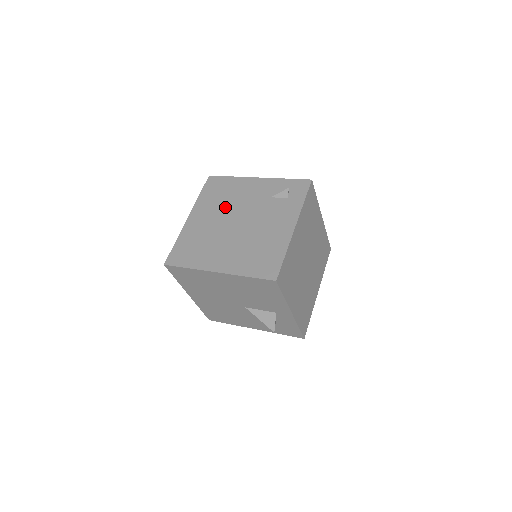
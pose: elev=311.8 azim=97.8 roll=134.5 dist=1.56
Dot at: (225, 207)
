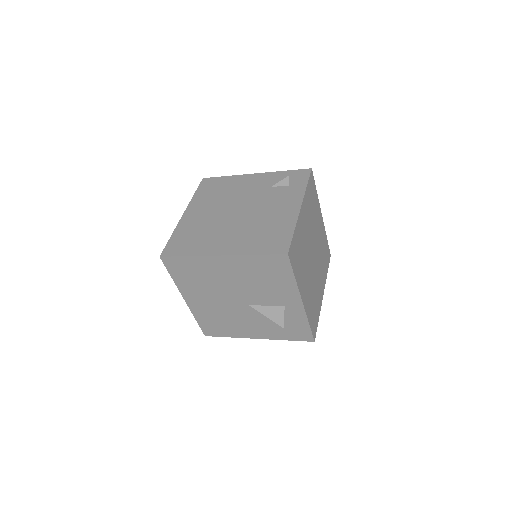
Dot at: (223, 200)
